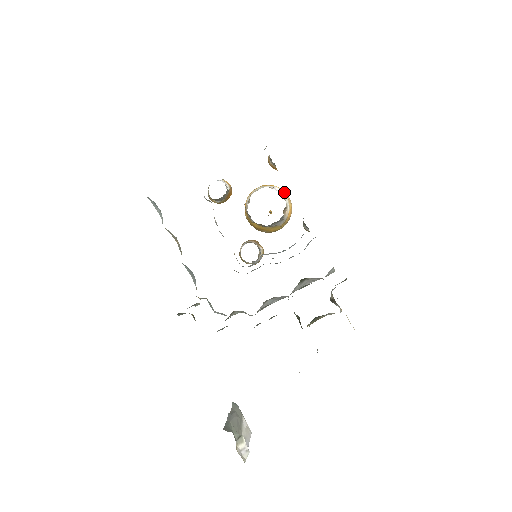
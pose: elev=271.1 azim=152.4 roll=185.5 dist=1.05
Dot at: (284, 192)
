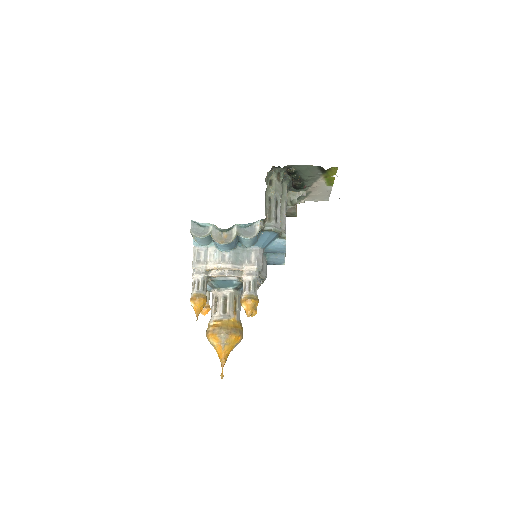
Dot at: occluded
